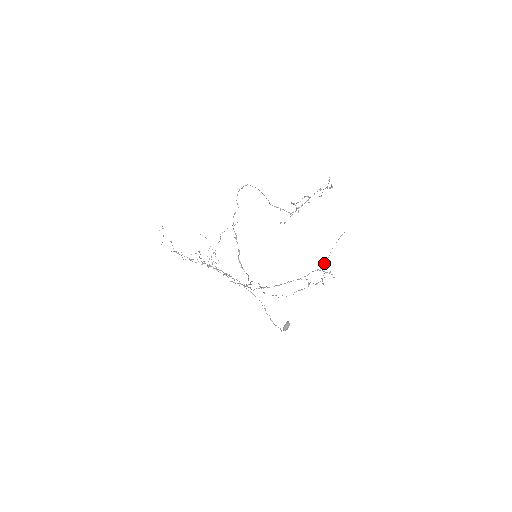
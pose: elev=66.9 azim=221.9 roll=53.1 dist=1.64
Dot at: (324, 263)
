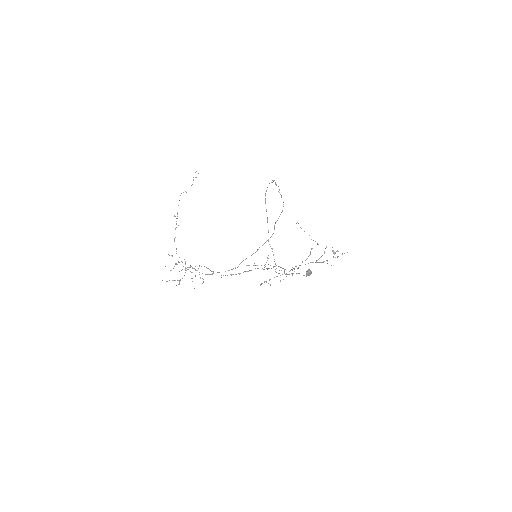
Dot at: (327, 260)
